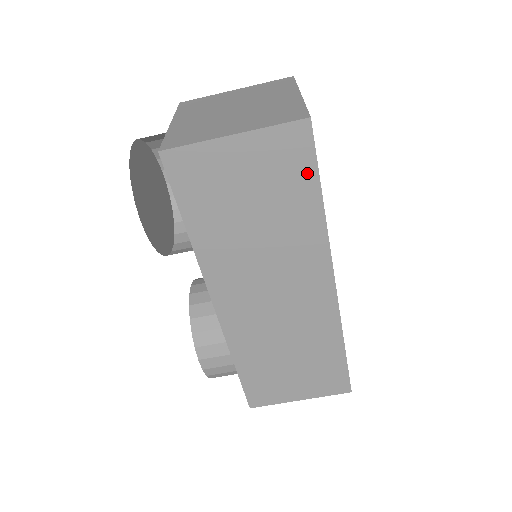
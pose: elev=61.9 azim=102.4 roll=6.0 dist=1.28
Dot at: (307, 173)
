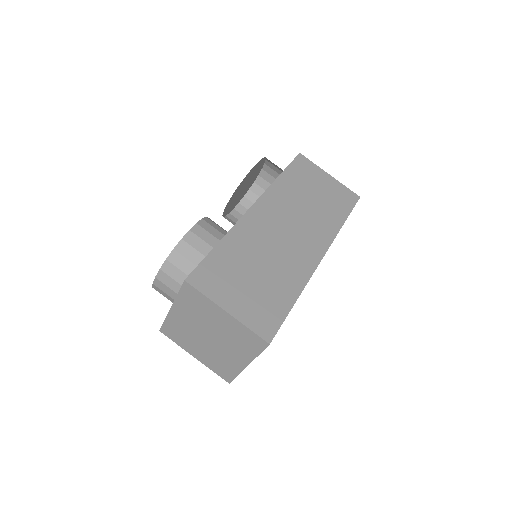
Dot at: (346, 208)
